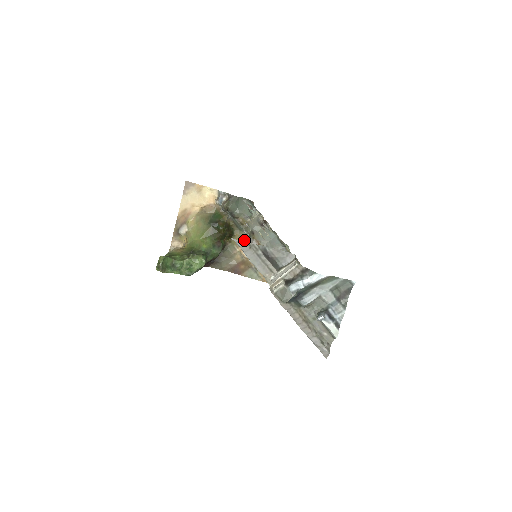
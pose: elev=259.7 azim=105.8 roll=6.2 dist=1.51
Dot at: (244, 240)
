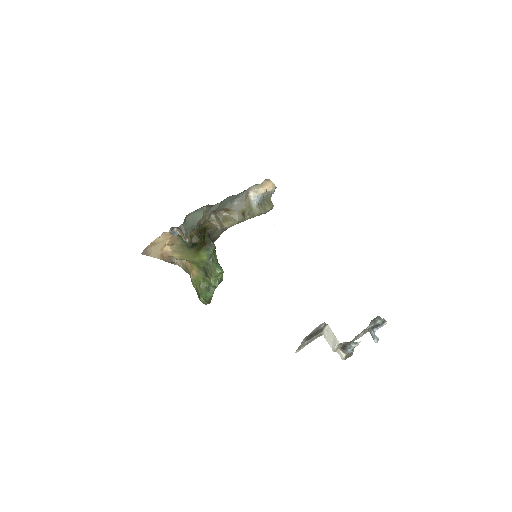
Dot at: (220, 229)
